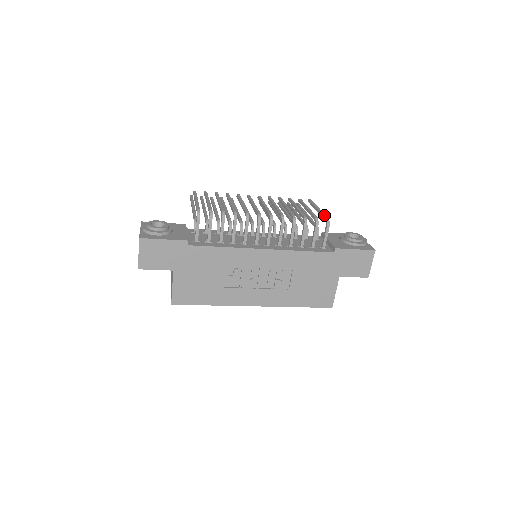
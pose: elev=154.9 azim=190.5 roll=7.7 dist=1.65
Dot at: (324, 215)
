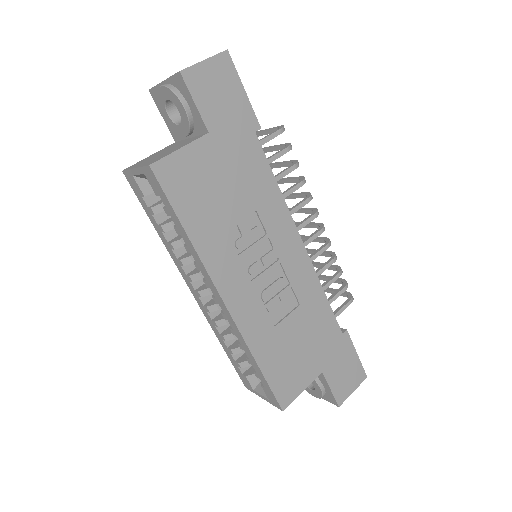
Dot at: occluded
